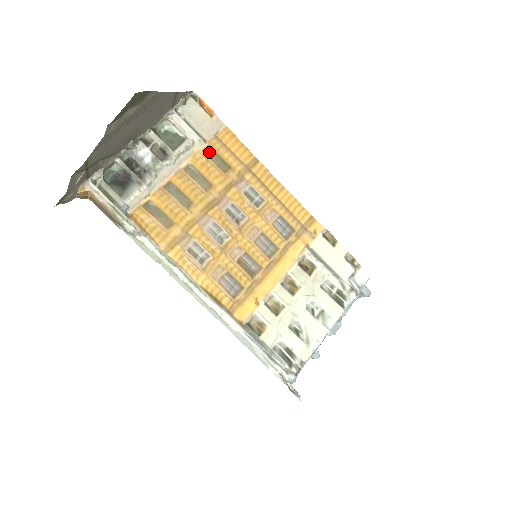
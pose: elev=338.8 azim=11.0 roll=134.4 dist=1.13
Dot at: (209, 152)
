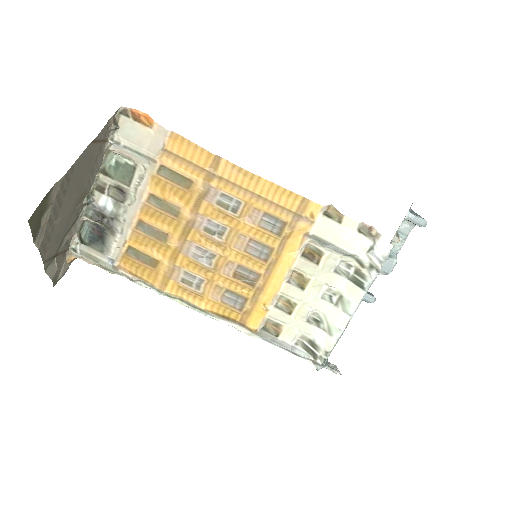
Dot at: (164, 172)
